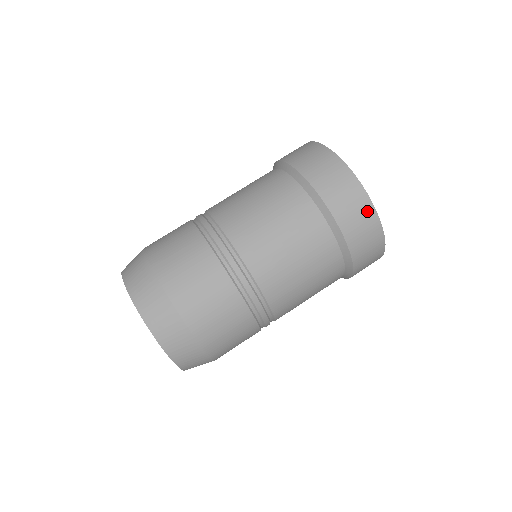
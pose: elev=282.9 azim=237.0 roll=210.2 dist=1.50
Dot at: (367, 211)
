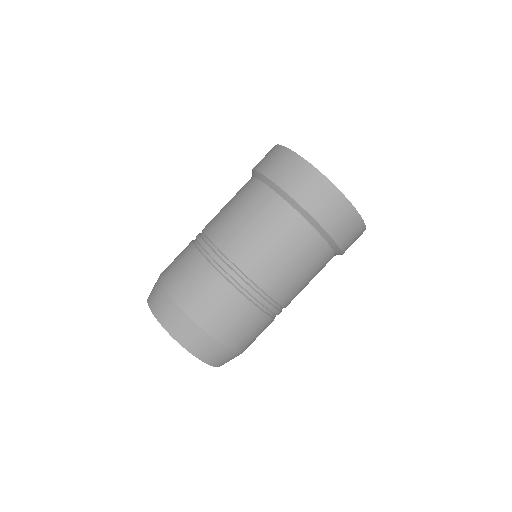
Dot at: (338, 201)
